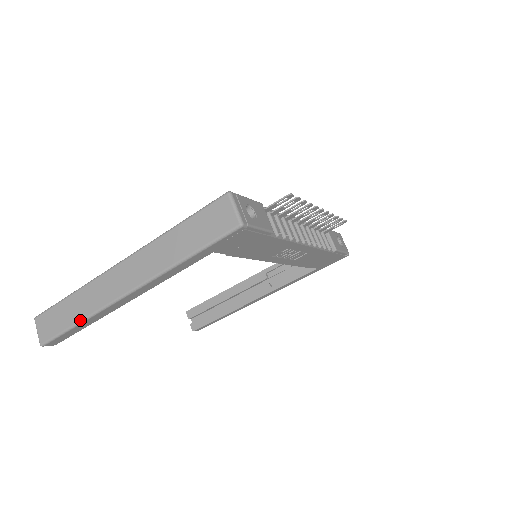
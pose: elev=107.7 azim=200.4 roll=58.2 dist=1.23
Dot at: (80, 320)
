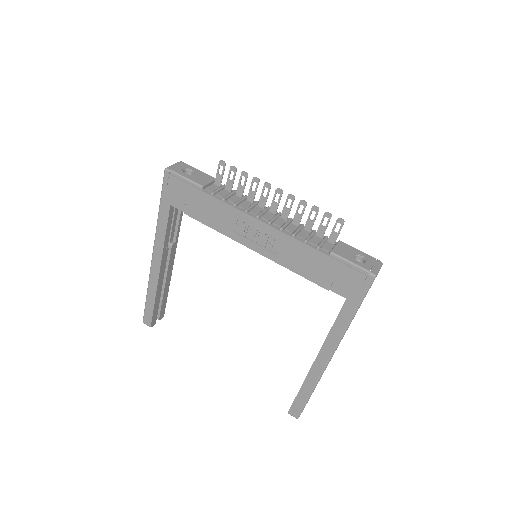
Dot at: (147, 290)
